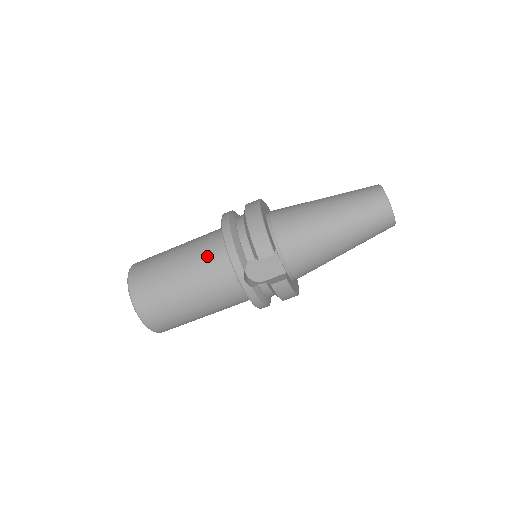
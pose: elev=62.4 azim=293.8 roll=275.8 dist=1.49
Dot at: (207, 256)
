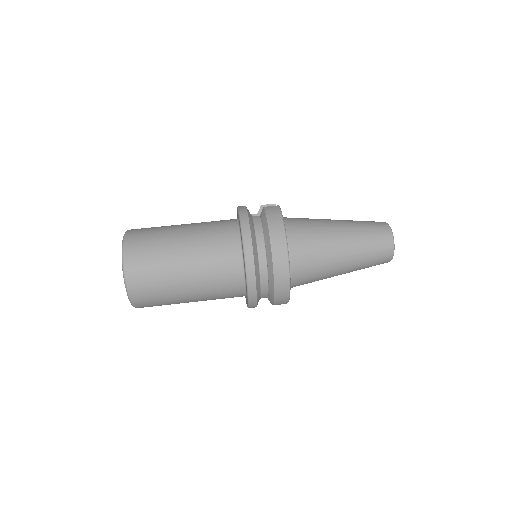
Dot at: occluded
